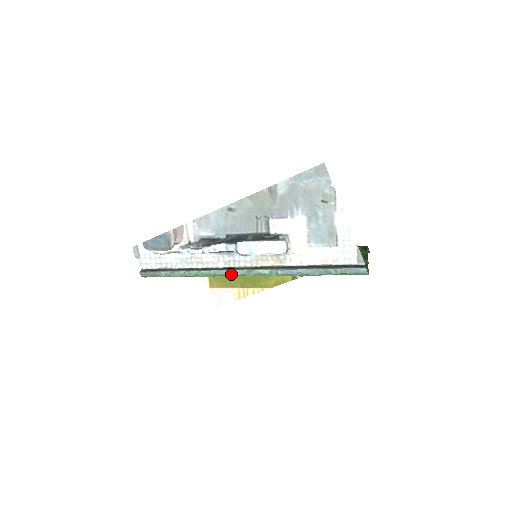
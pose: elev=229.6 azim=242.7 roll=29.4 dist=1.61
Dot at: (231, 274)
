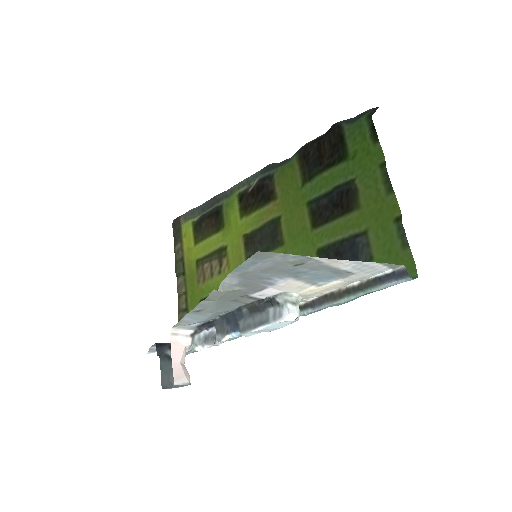
Dot at: occluded
